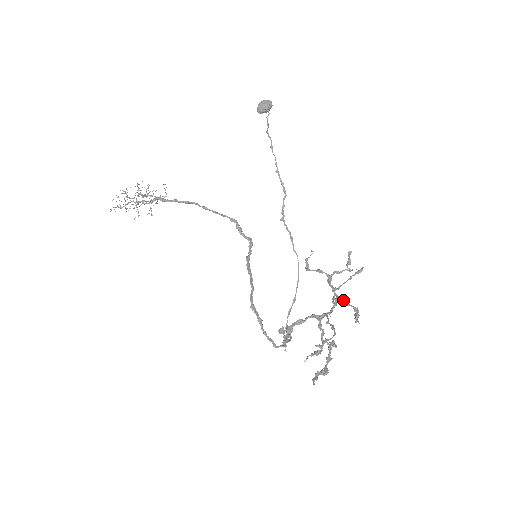
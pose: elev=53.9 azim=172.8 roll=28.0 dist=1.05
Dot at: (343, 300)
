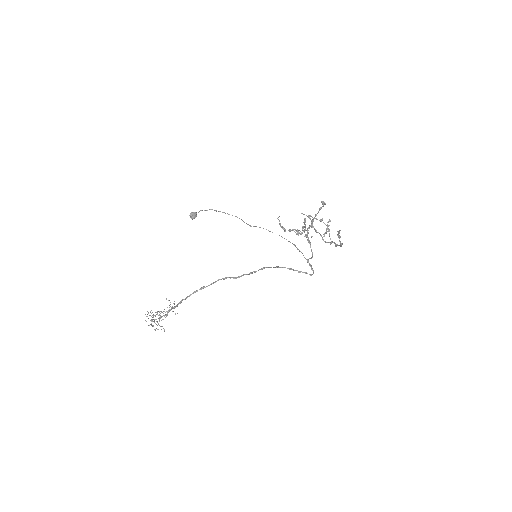
Dot at: (312, 217)
